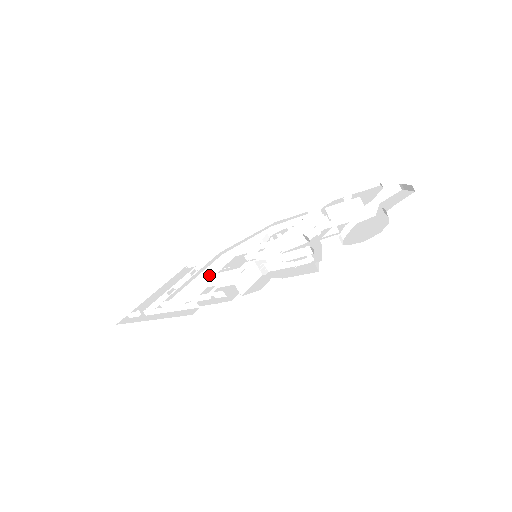
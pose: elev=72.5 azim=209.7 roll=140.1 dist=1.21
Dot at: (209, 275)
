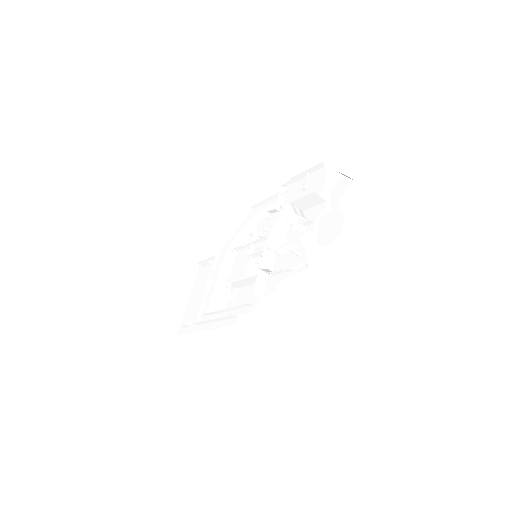
Dot at: (229, 283)
